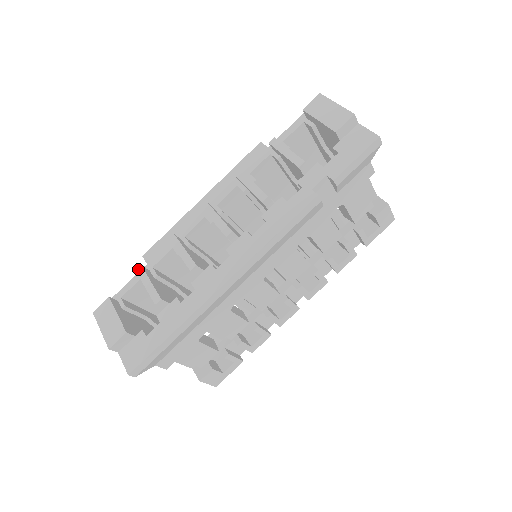
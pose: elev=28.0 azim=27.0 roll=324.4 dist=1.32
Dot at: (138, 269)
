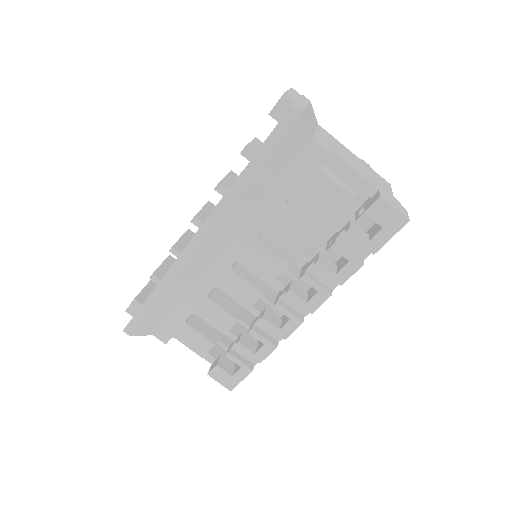
Dot at: occluded
